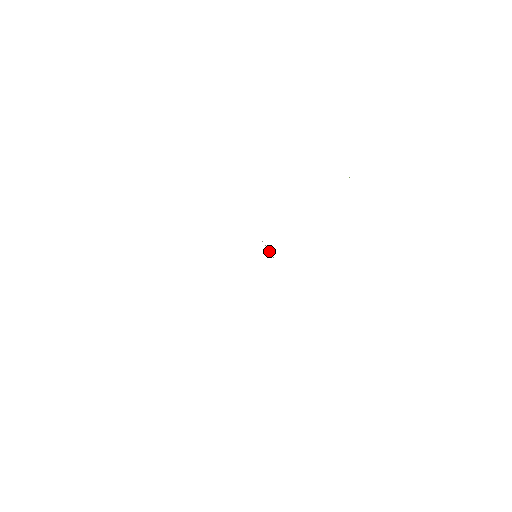
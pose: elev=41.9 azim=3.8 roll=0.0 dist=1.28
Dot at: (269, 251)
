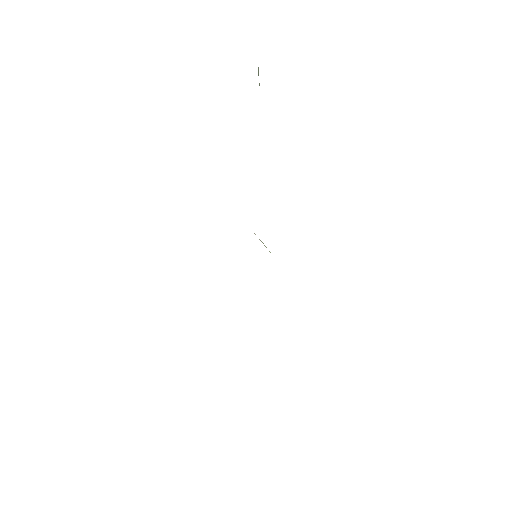
Dot at: (265, 246)
